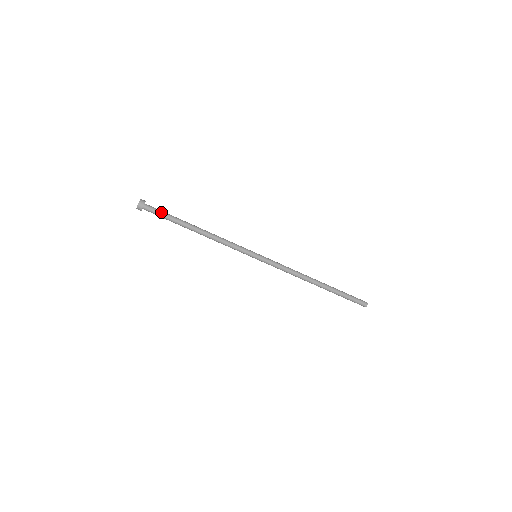
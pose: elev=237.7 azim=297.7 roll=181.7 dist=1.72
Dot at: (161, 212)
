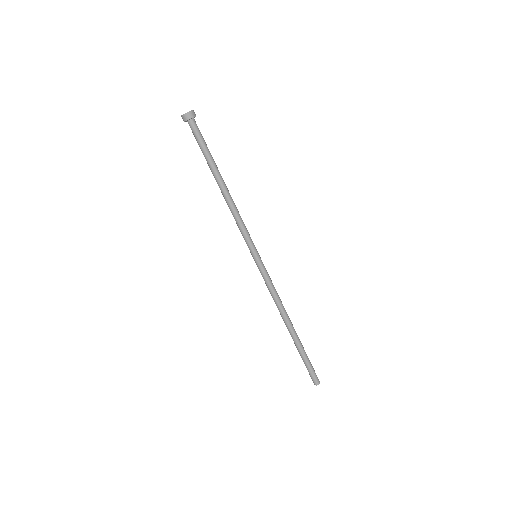
Dot at: (203, 139)
